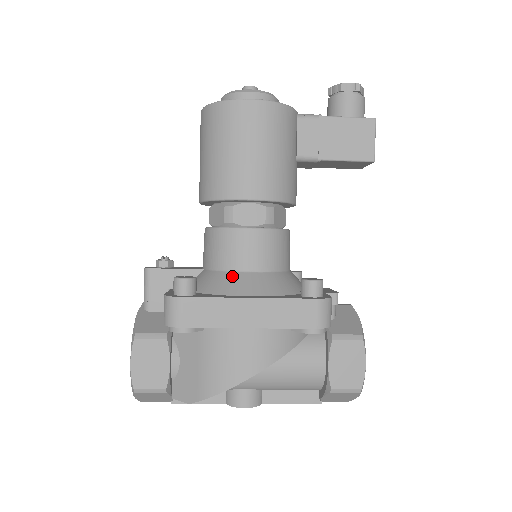
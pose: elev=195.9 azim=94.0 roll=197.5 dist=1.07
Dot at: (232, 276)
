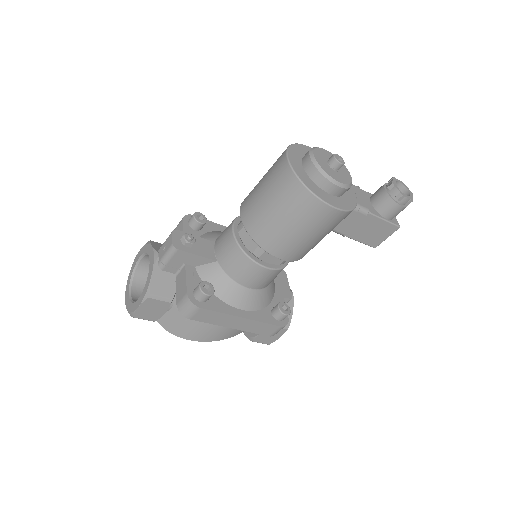
Dot at: (237, 288)
